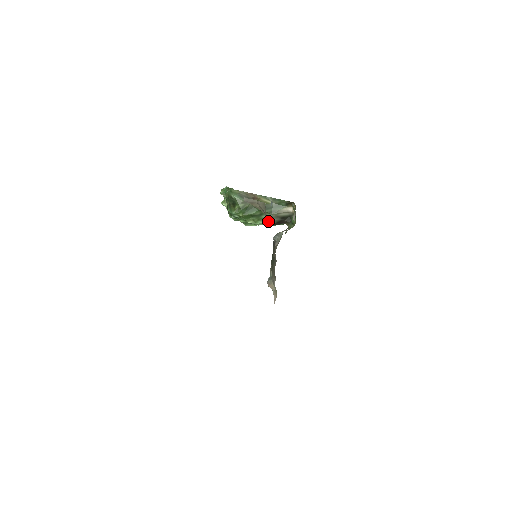
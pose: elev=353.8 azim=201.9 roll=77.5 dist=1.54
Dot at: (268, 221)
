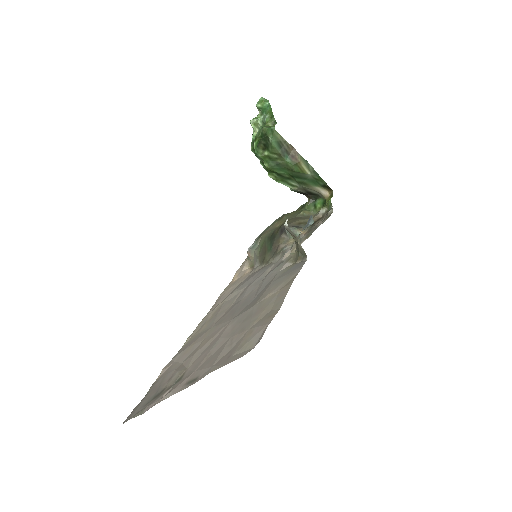
Dot at: (291, 187)
